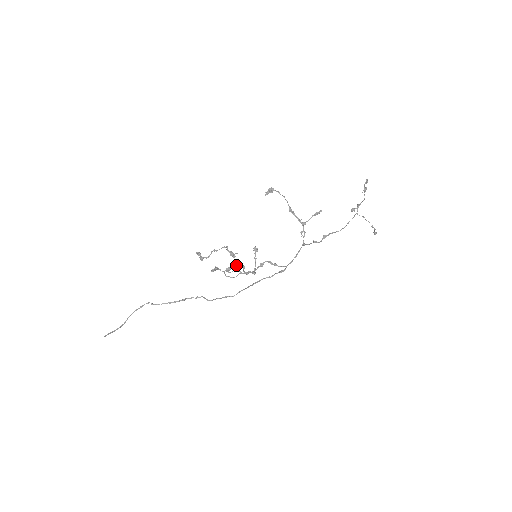
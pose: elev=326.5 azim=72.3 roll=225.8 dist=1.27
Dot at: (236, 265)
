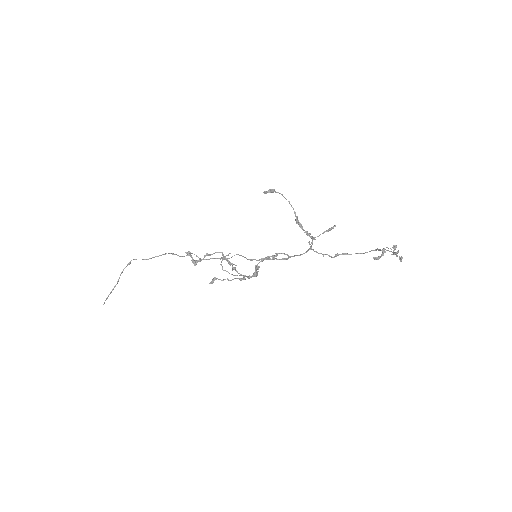
Dot at: (235, 269)
